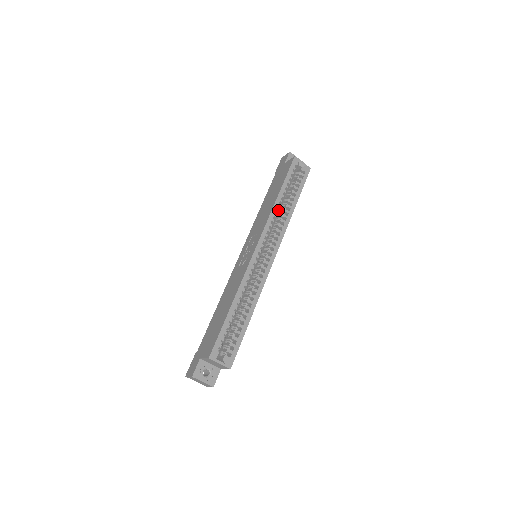
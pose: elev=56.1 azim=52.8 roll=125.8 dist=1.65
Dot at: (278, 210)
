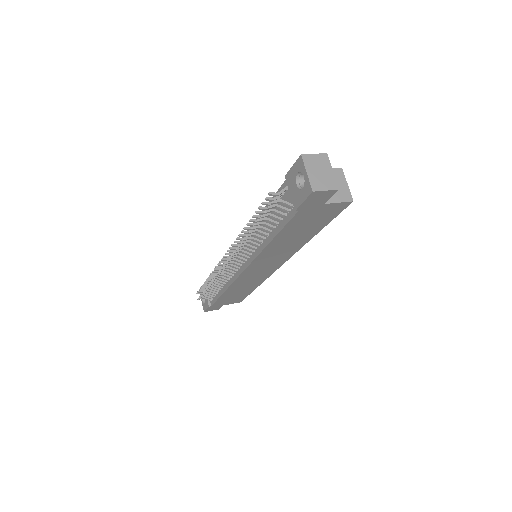
Dot at: occluded
